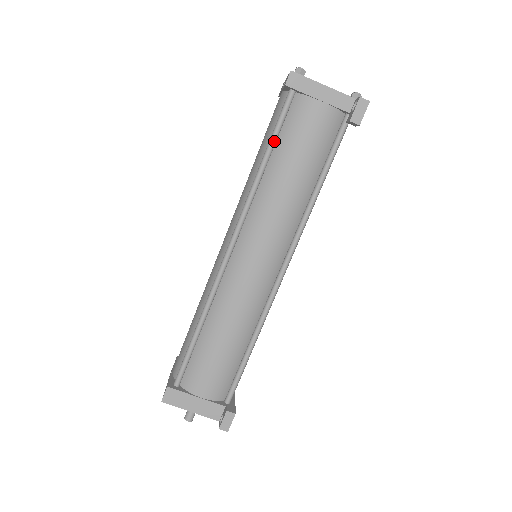
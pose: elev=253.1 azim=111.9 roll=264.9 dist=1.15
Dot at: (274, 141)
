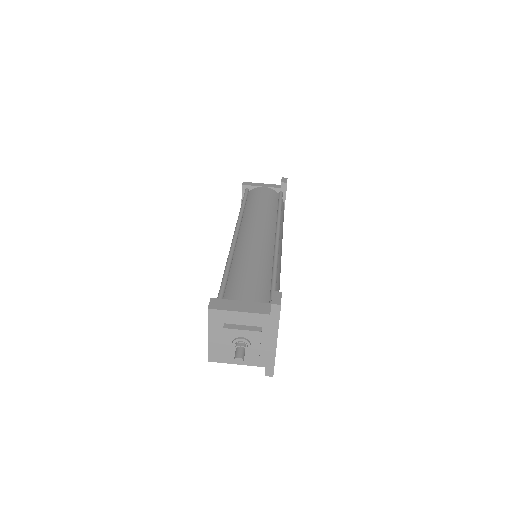
Dot at: (245, 200)
